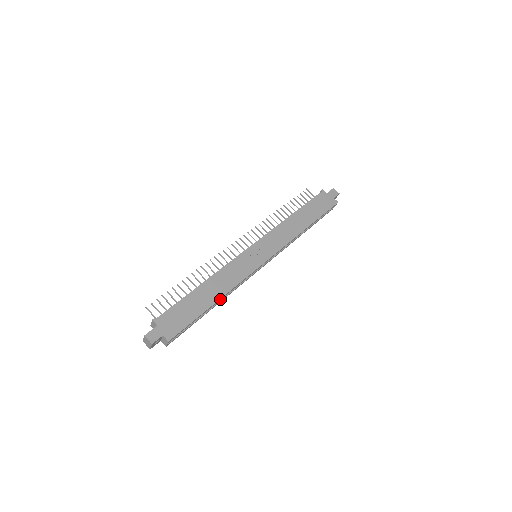
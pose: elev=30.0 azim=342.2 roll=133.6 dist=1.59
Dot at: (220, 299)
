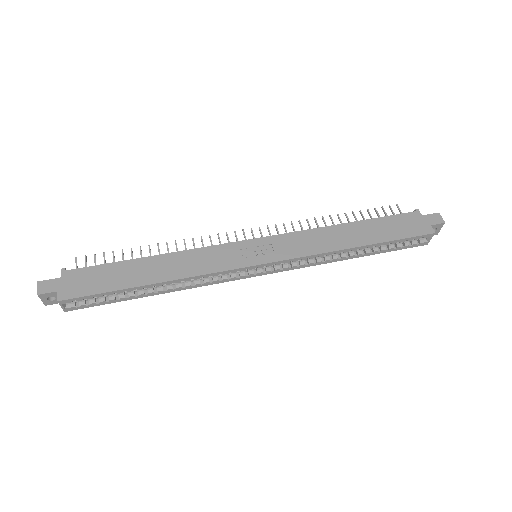
Dot at: (162, 284)
